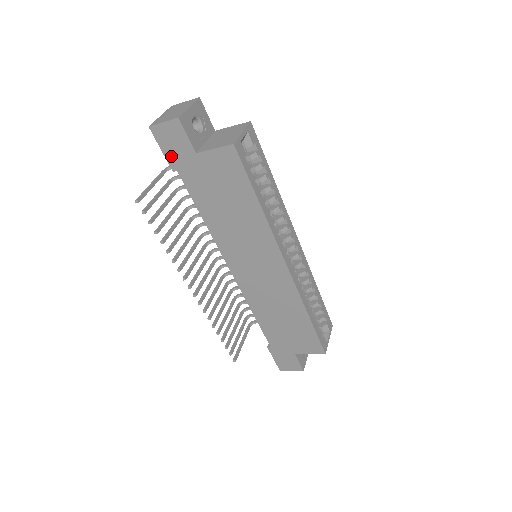
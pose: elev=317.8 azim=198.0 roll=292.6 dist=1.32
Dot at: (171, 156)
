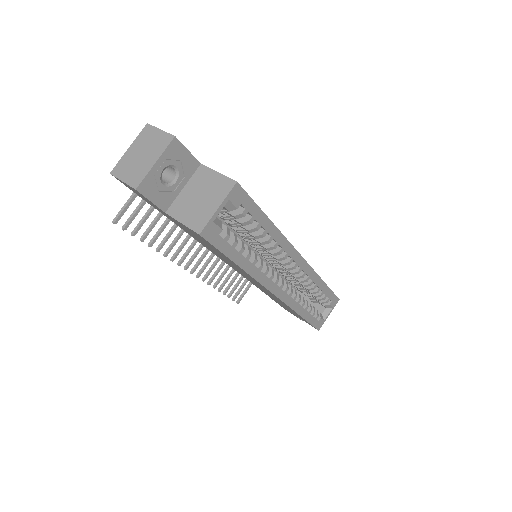
Dot at: (142, 198)
